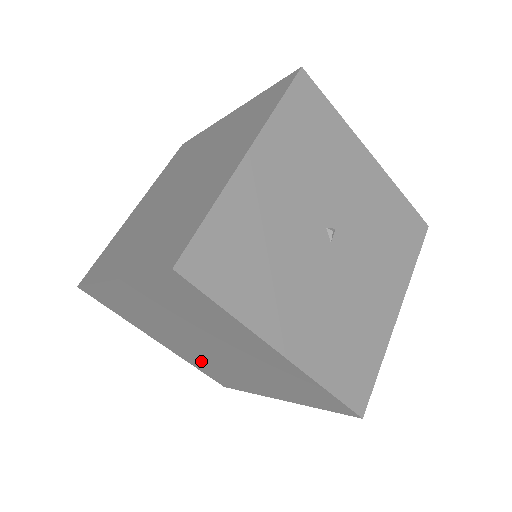
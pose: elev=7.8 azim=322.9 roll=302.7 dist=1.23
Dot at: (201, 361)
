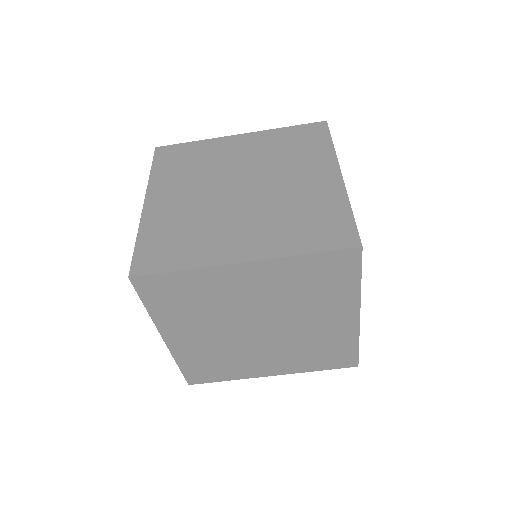
Dot at: (210, 353)
